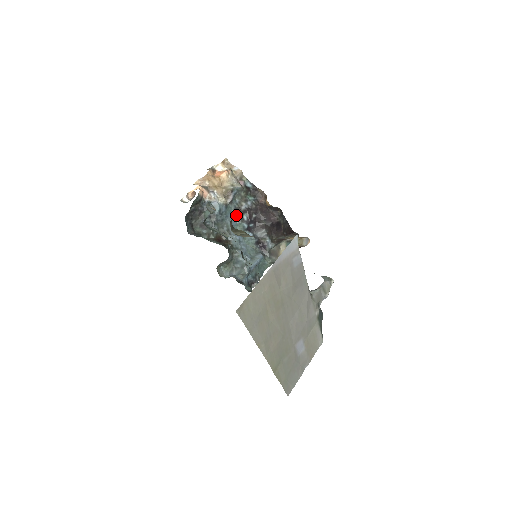
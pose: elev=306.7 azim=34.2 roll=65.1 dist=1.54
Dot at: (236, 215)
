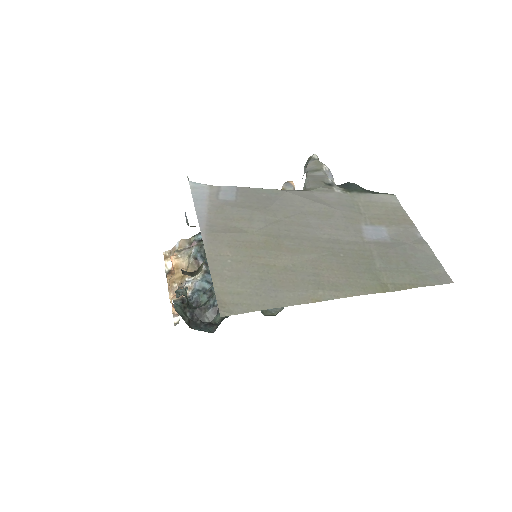
Dot at: occluded
